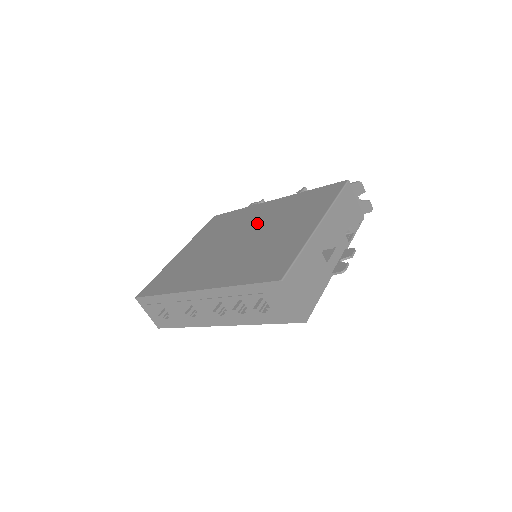
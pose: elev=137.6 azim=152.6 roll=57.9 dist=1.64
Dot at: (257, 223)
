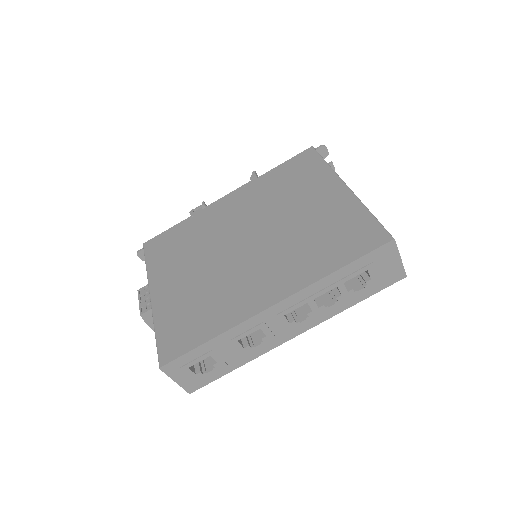
Dot at: (245, 219)
